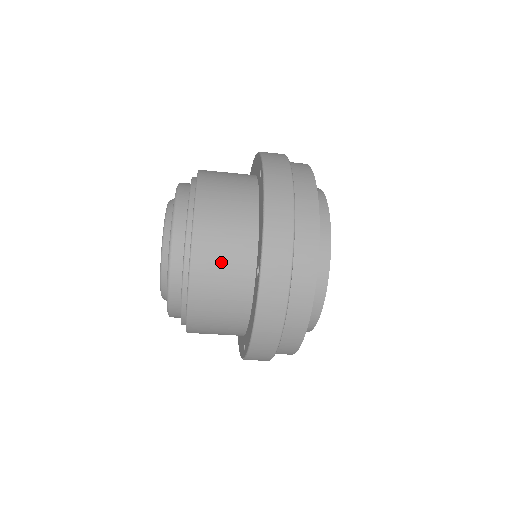
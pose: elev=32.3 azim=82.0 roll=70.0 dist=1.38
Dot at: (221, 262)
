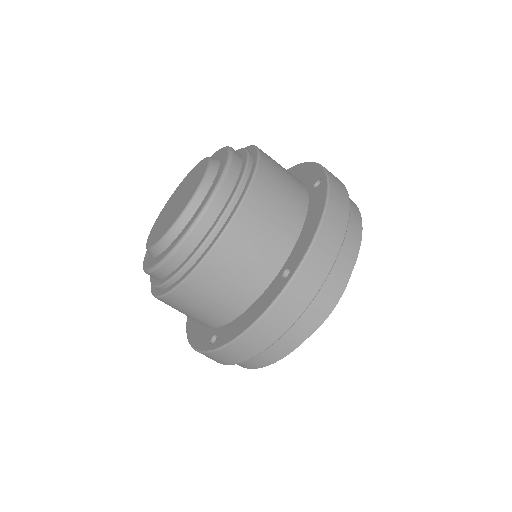
Dot at: (253, 246)
